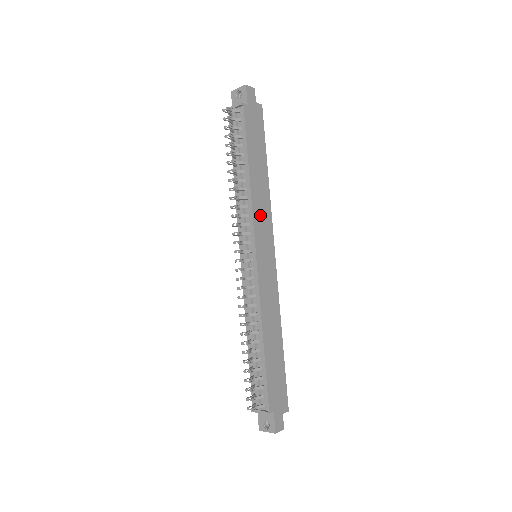
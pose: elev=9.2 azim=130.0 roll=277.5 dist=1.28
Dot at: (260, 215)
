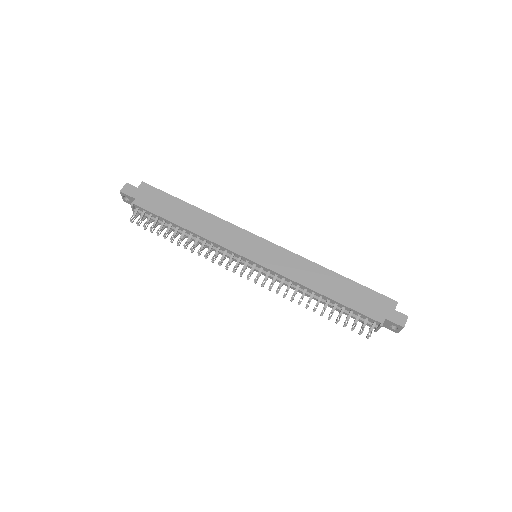
Dot at: (224, 237)
